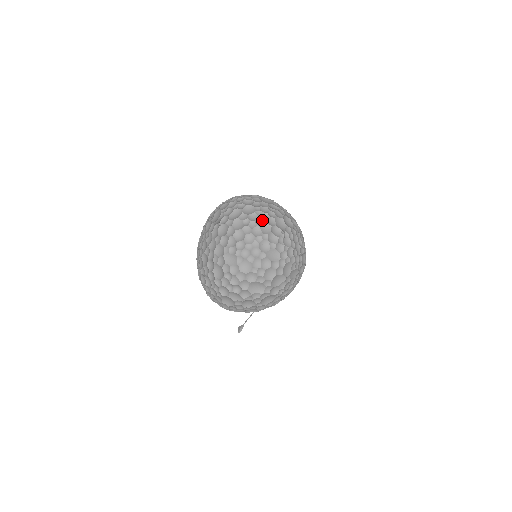
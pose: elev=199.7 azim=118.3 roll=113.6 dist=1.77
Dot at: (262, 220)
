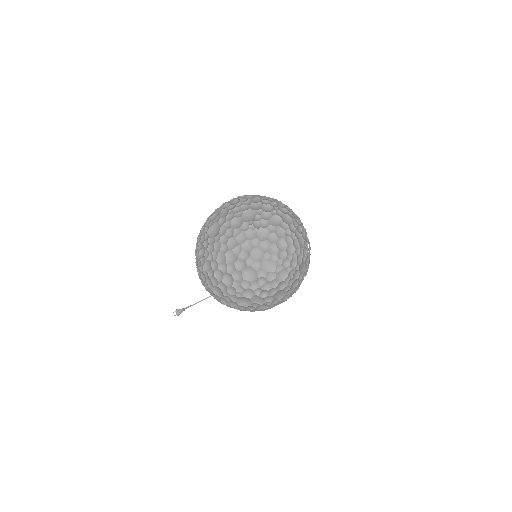
Dot at: (298, 233)
